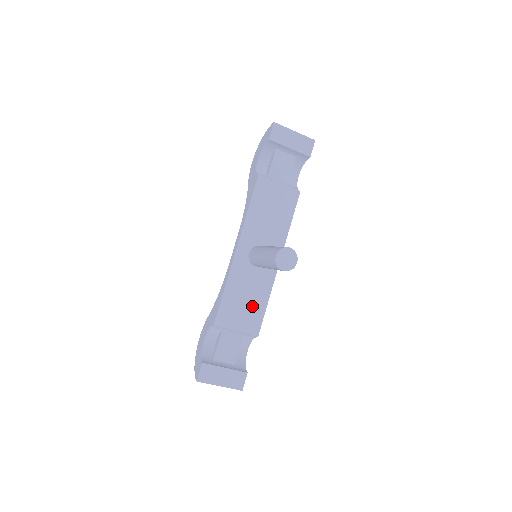
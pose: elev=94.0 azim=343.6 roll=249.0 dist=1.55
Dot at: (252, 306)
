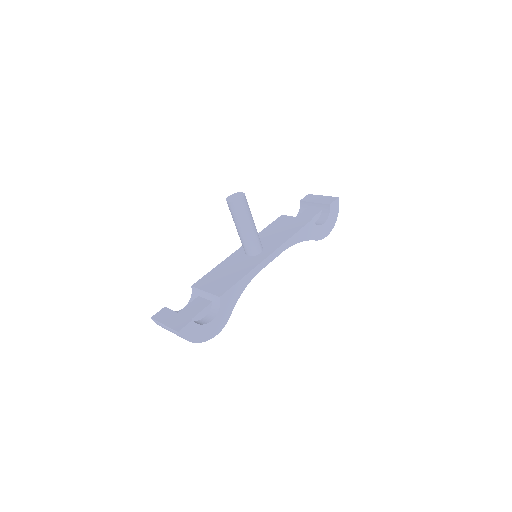
Dot at: (229, 278)
